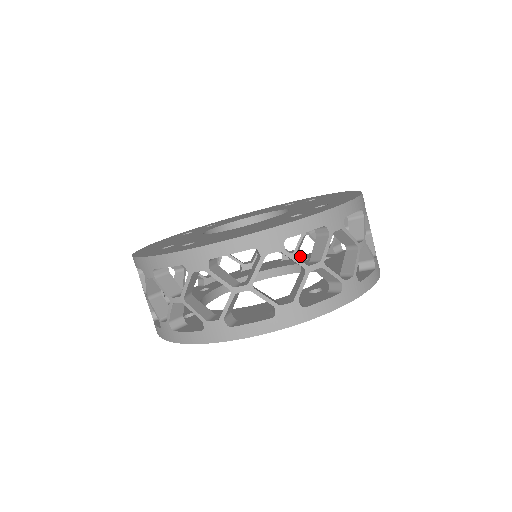
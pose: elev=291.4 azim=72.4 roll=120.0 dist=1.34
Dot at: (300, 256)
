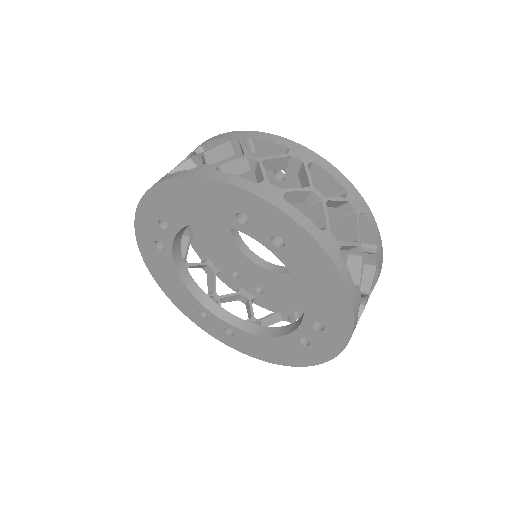
Dot at: occluded
